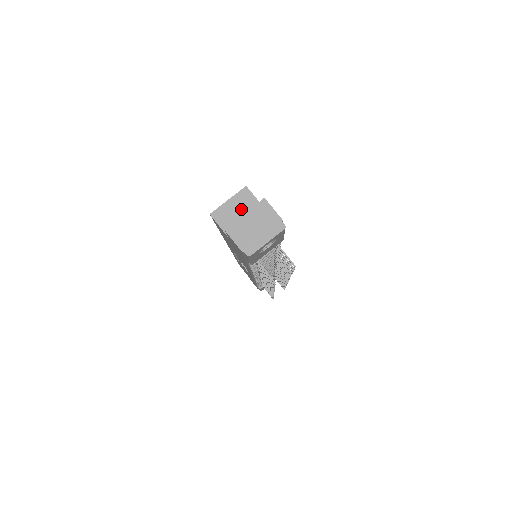
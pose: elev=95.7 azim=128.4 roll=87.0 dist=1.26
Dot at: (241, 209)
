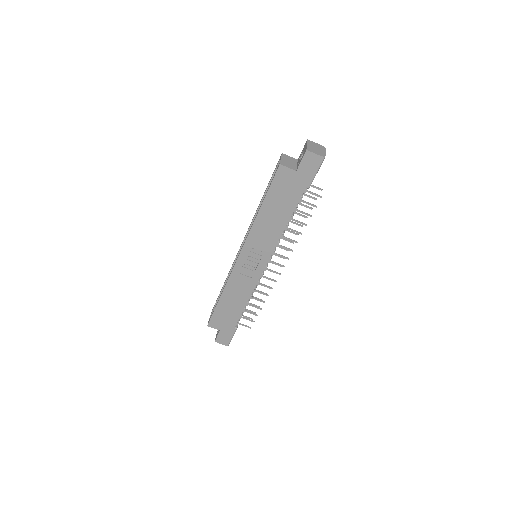
Dot at: (289, 161)
